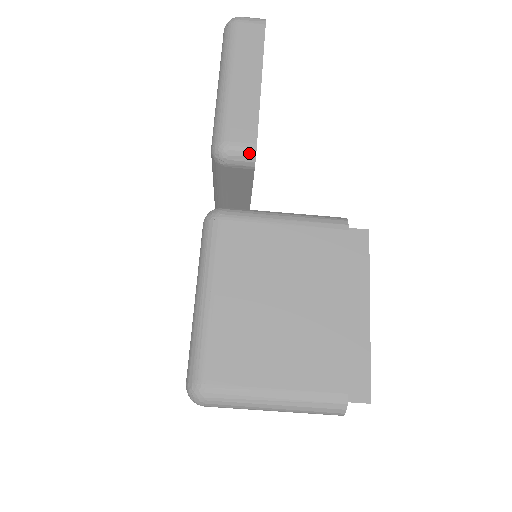
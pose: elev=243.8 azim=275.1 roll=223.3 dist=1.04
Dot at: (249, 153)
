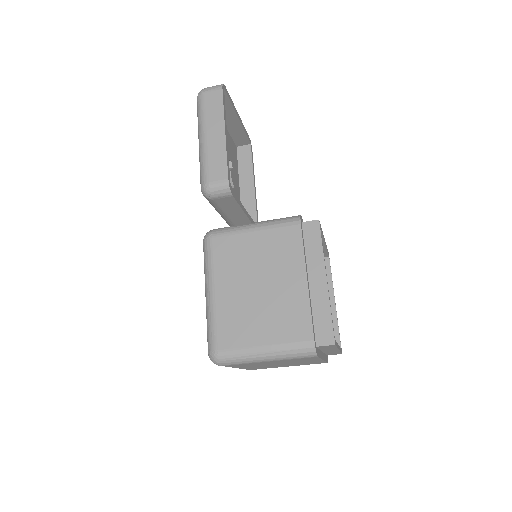
Dot at: (224, 186)
